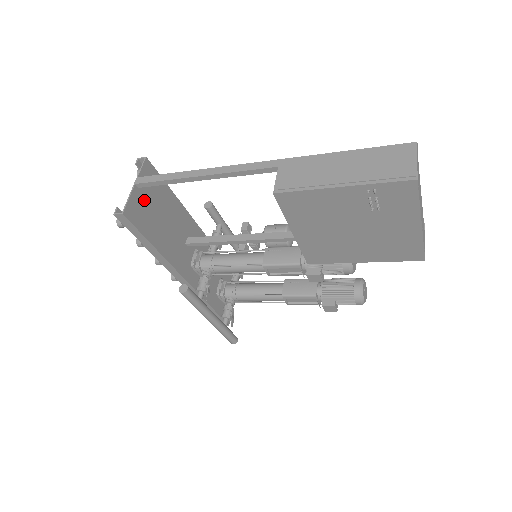
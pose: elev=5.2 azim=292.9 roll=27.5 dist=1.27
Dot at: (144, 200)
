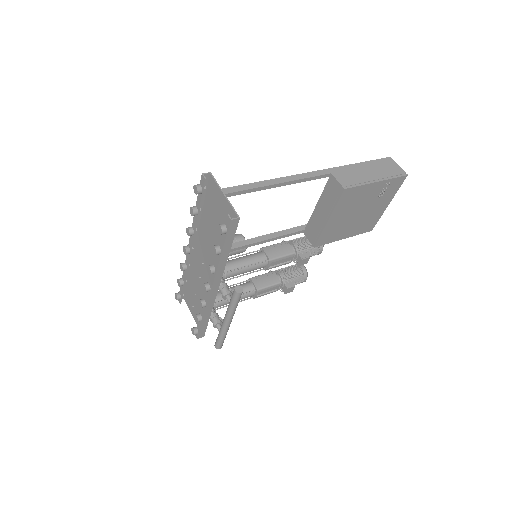
Dot at: (223, 209)
